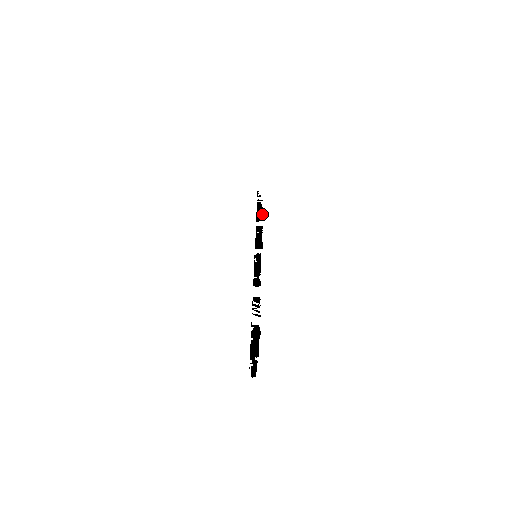
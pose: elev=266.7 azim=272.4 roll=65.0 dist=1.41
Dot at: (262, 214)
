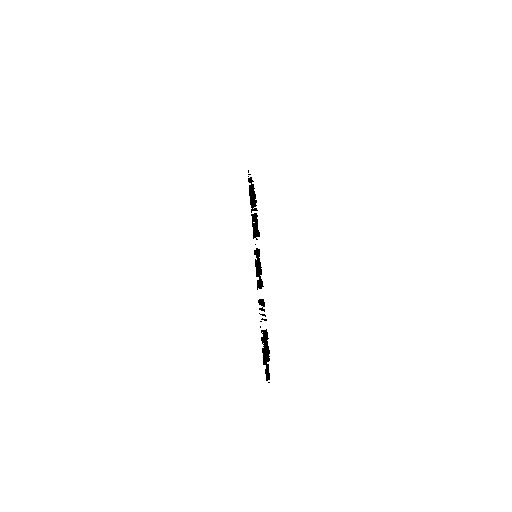
Dot at: (255, 197)
